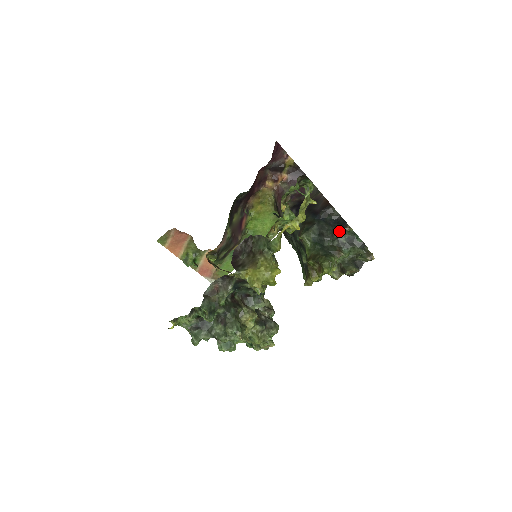
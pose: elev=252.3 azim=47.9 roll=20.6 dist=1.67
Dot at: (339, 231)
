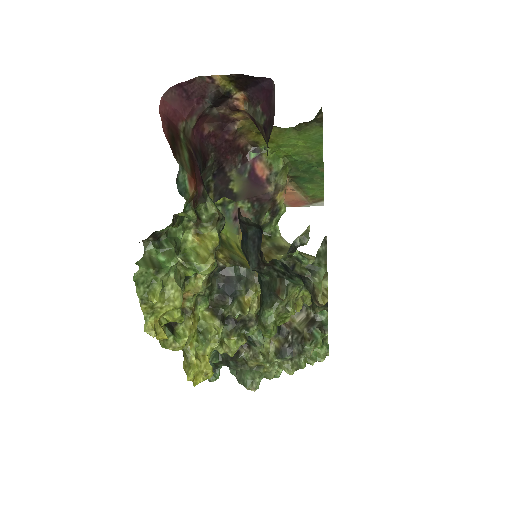
Dot at: (262, 262)
